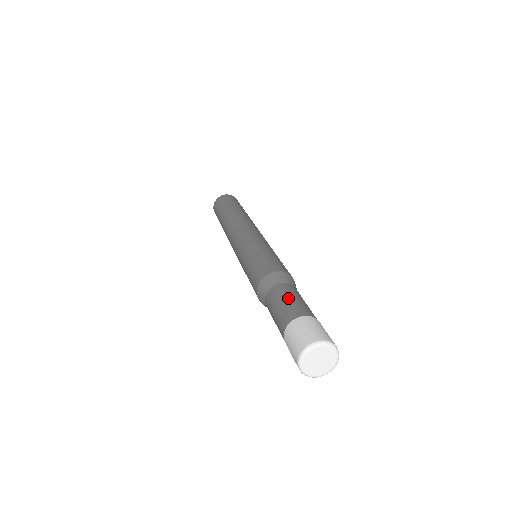
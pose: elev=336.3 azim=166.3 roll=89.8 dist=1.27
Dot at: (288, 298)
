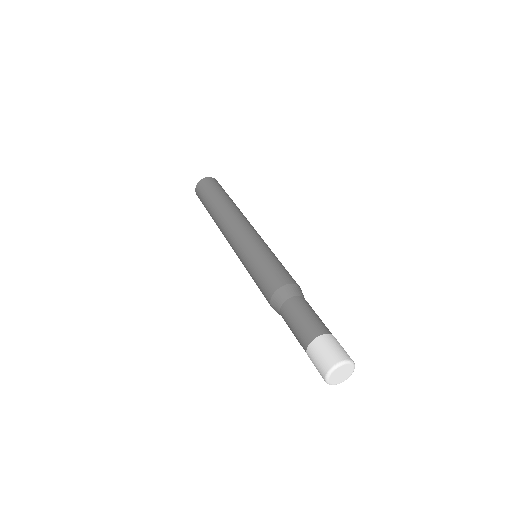
Dot at: (298, 318)
